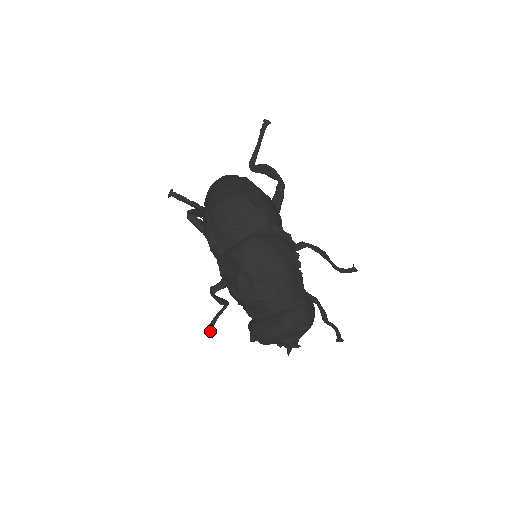
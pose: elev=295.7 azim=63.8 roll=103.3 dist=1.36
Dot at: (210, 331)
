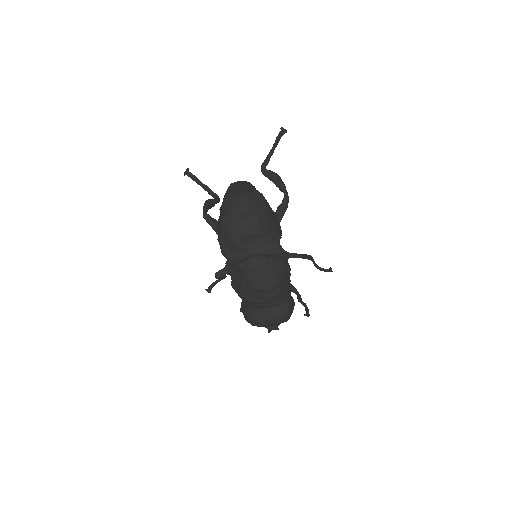
Dot at: occluded
